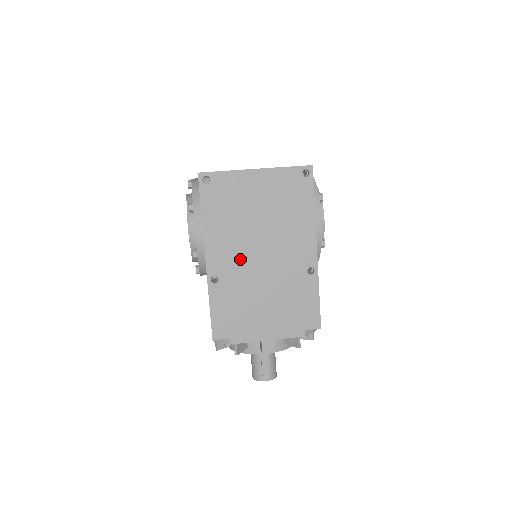
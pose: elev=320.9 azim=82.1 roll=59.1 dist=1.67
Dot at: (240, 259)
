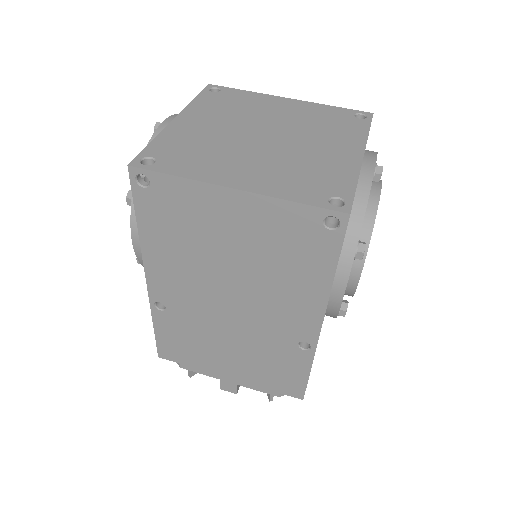
Dot at: (197, 298)
